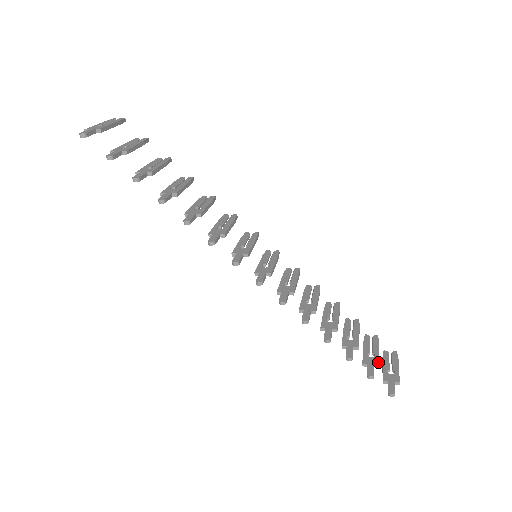
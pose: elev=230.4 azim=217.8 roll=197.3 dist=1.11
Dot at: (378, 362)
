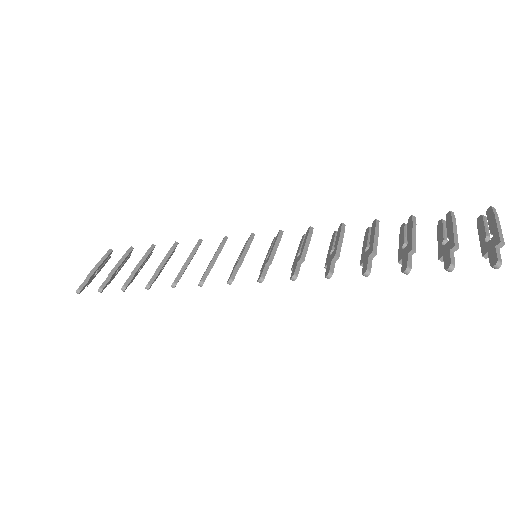
Dot at: (453, 244)
